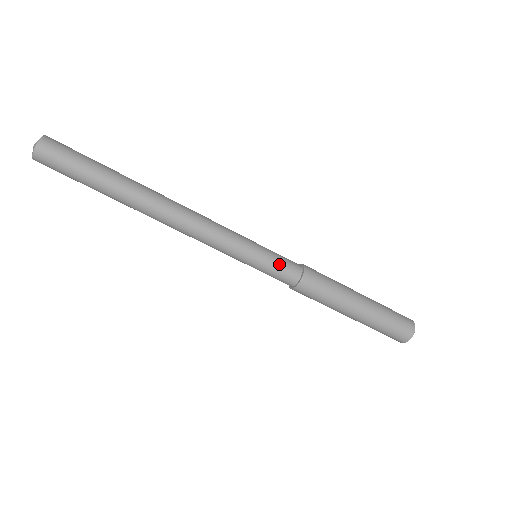
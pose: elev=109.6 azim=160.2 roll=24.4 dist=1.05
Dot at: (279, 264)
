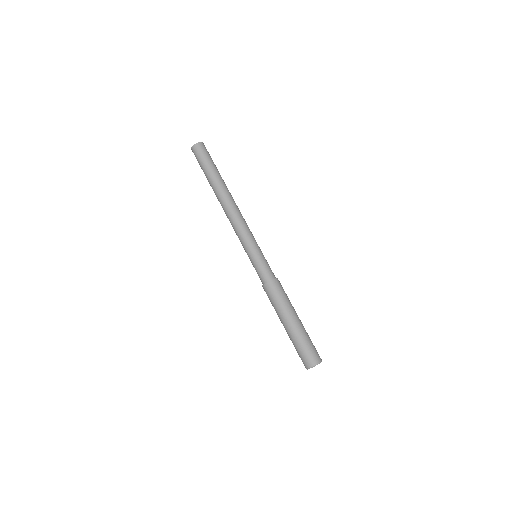
Dot at: (260, 268)
